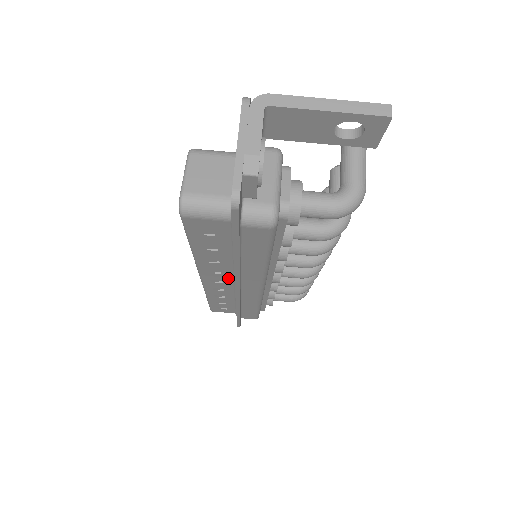
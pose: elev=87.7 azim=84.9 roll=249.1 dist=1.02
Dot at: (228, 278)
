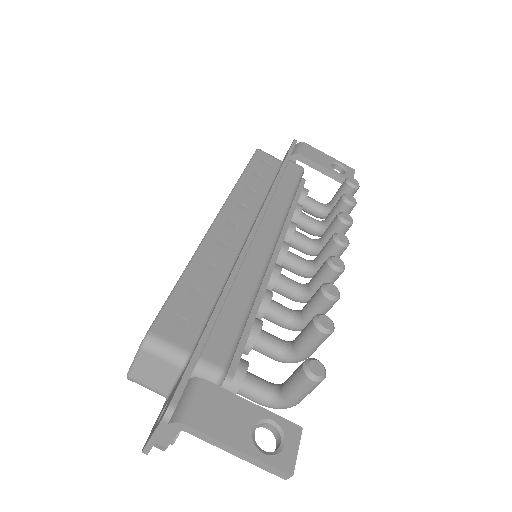
Dot at: occluded
